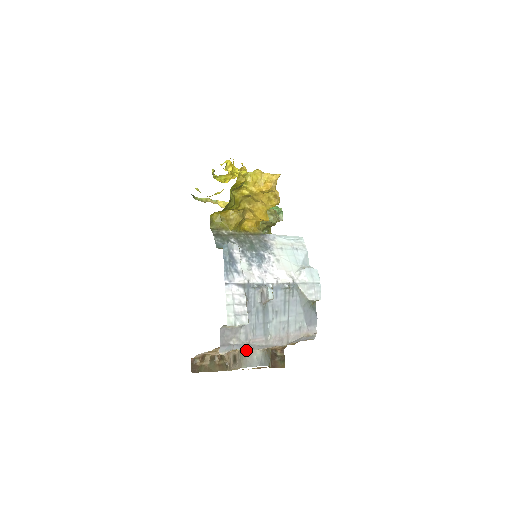
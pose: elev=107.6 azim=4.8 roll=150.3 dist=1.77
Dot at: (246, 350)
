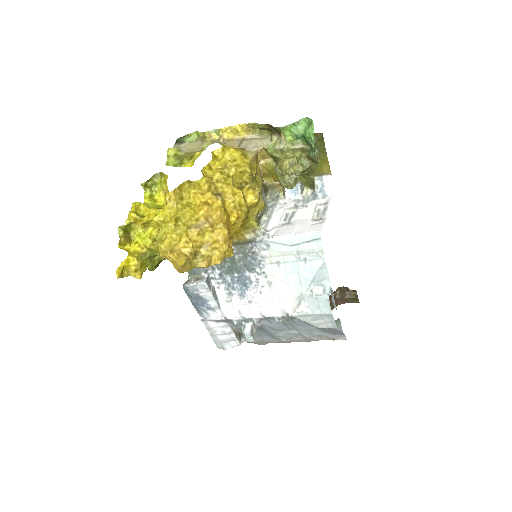
Dot at: (259, 344)
